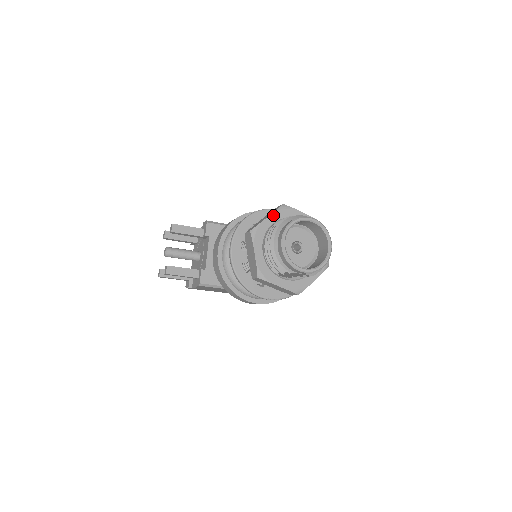
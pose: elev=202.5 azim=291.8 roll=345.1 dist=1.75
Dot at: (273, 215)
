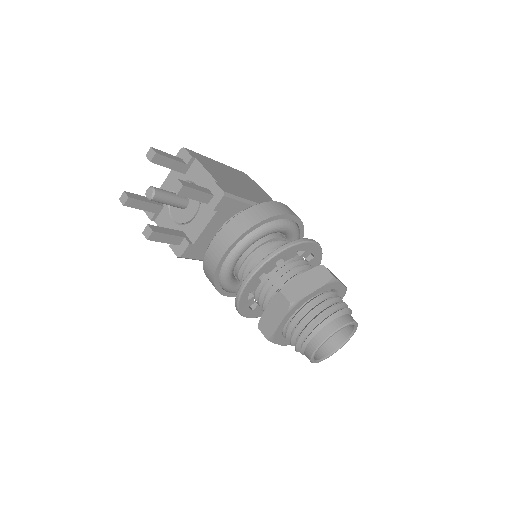
Dot at: (319, 289)
